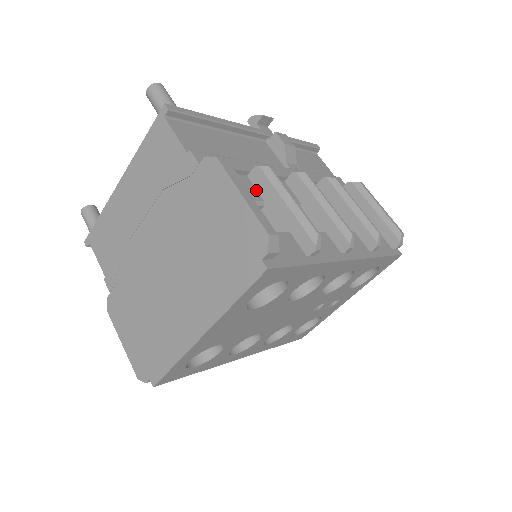
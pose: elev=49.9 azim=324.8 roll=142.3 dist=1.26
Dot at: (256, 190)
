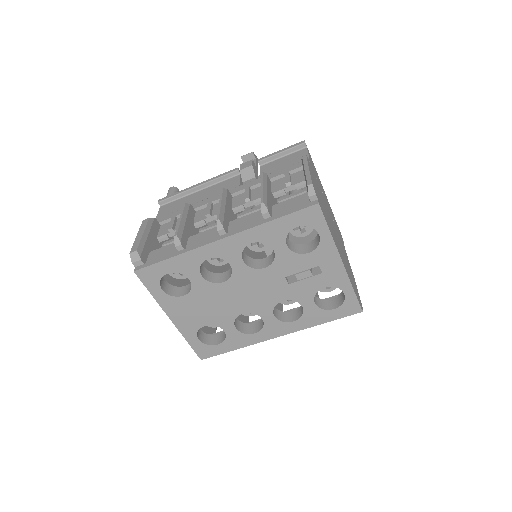
Dot at: occluded
